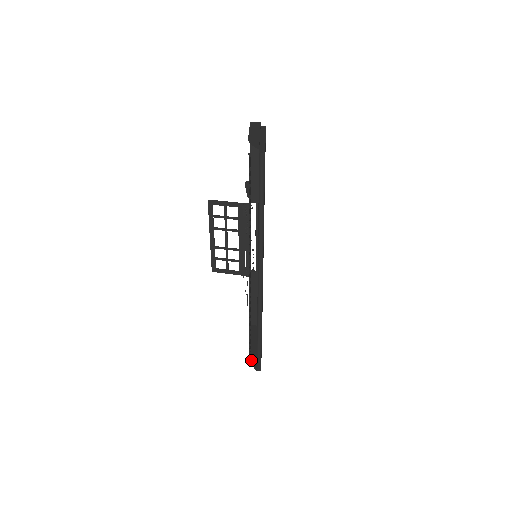
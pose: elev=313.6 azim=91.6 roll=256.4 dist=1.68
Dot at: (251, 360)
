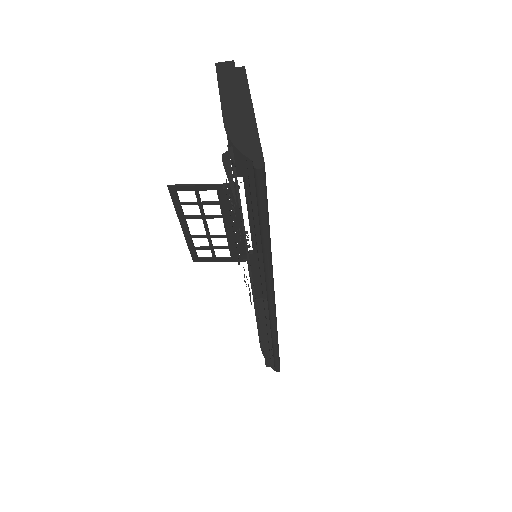
Dot at: (266, 363)
